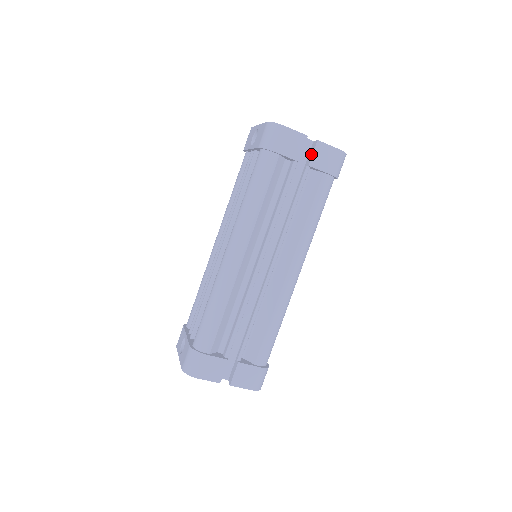
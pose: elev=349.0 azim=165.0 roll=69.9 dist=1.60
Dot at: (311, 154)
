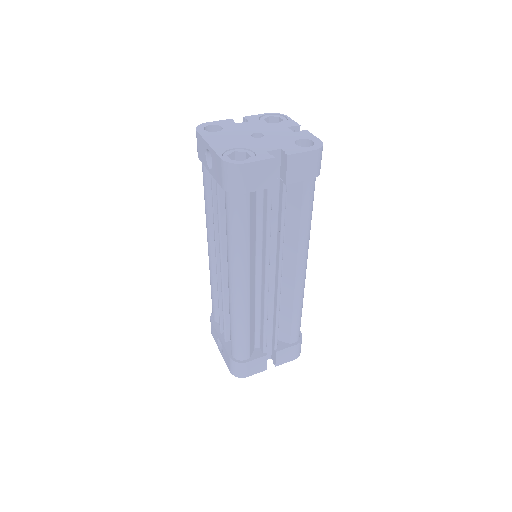
Dot at: (284, 170)
